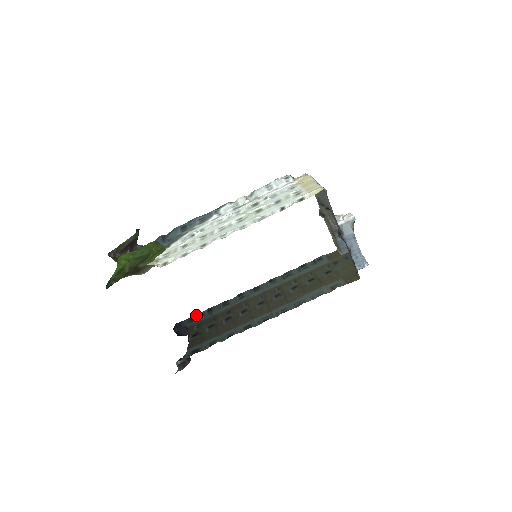
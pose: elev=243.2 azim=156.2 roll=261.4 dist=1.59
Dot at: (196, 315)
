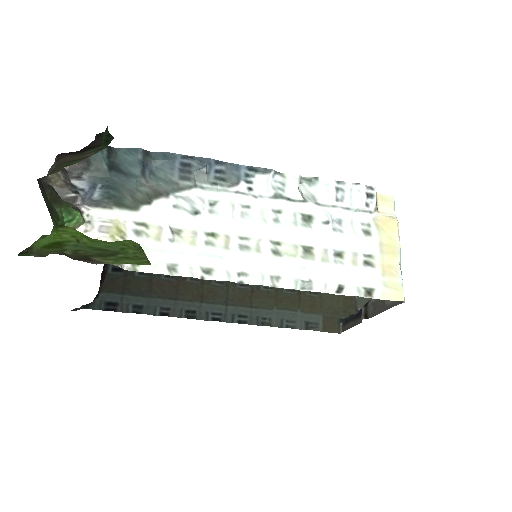
Dot at: occluded
